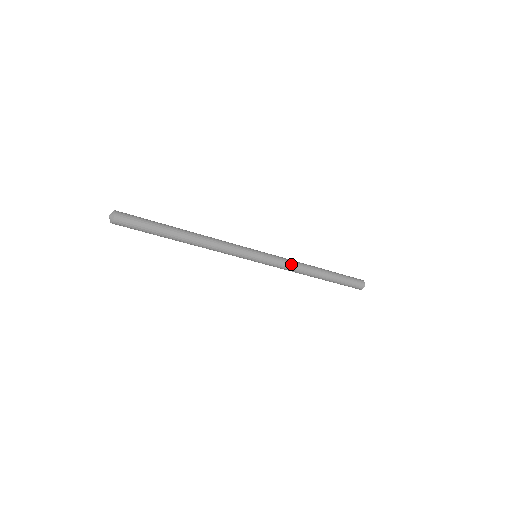
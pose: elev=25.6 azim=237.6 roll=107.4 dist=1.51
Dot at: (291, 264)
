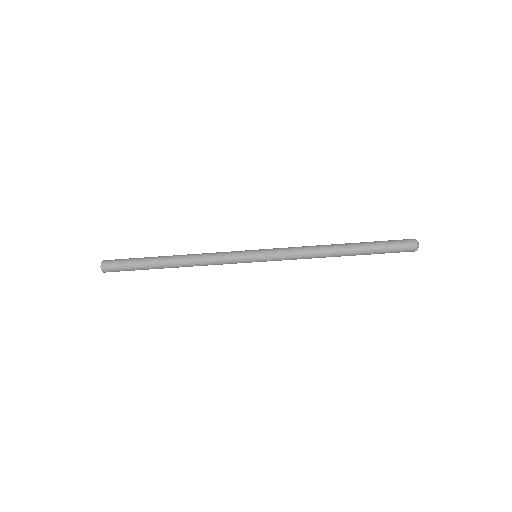
Dot at: (299, 252)
